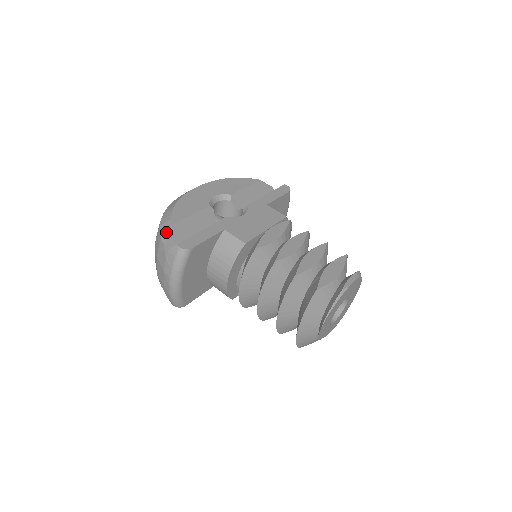
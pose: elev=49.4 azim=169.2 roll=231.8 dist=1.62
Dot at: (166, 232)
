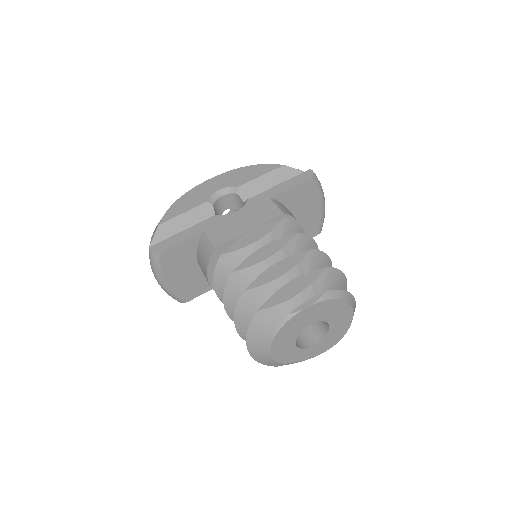
Dot at: (154, 232)
